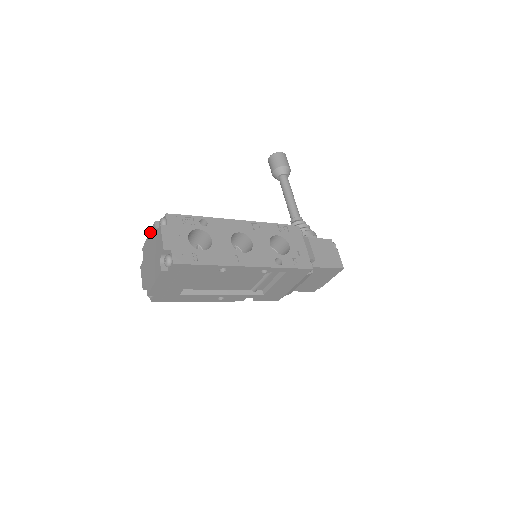
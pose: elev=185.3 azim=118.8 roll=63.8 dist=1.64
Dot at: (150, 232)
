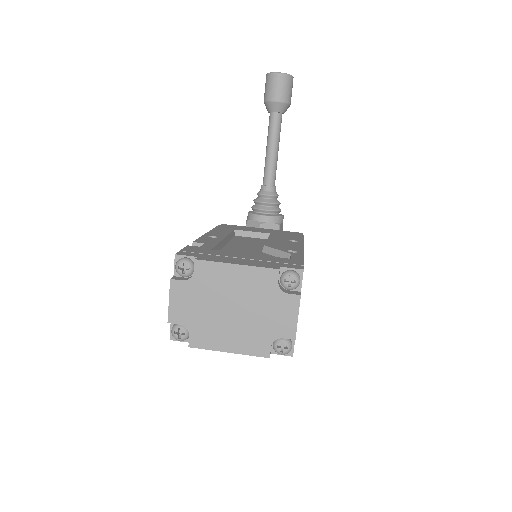
Dot at: (250, 269)
